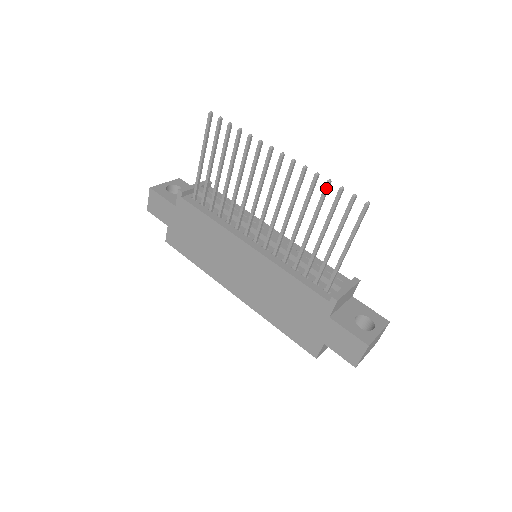
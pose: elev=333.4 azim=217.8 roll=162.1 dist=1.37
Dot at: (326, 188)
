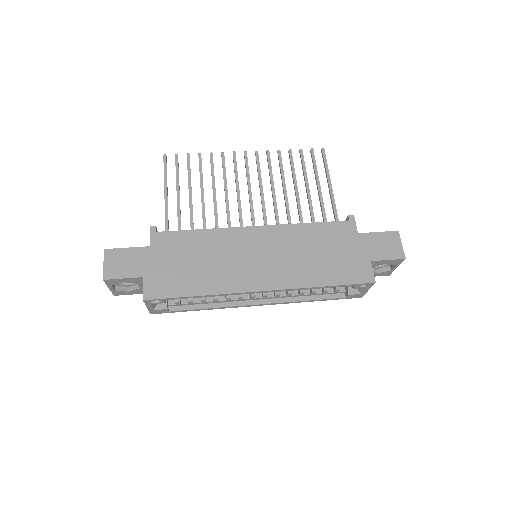
Dot at: (291, 154)
